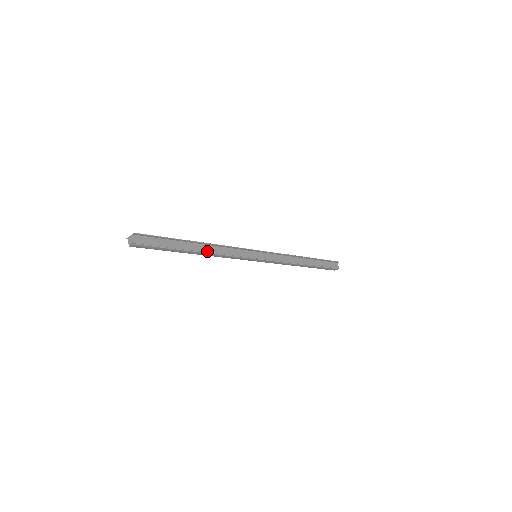
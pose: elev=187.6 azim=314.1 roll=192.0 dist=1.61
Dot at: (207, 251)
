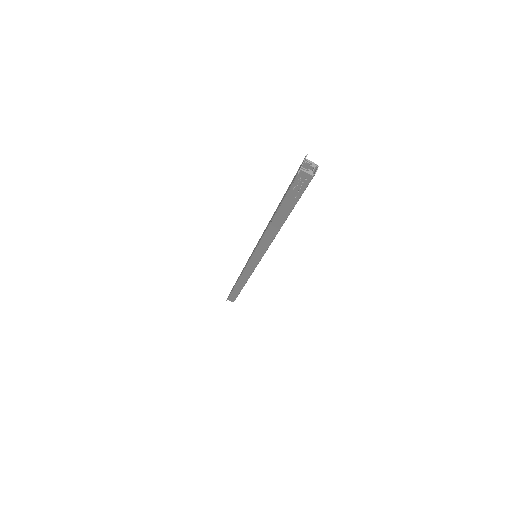
Dot at: occluded
